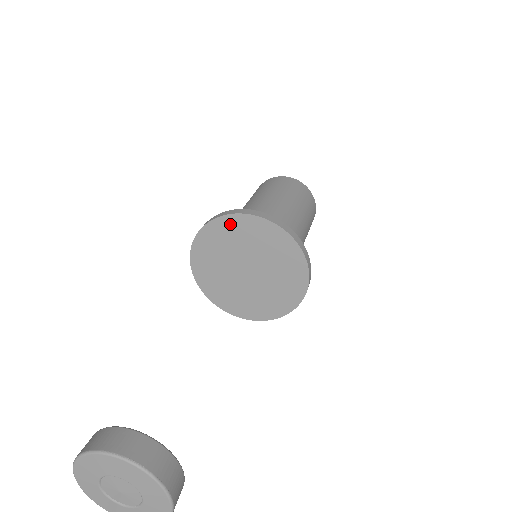
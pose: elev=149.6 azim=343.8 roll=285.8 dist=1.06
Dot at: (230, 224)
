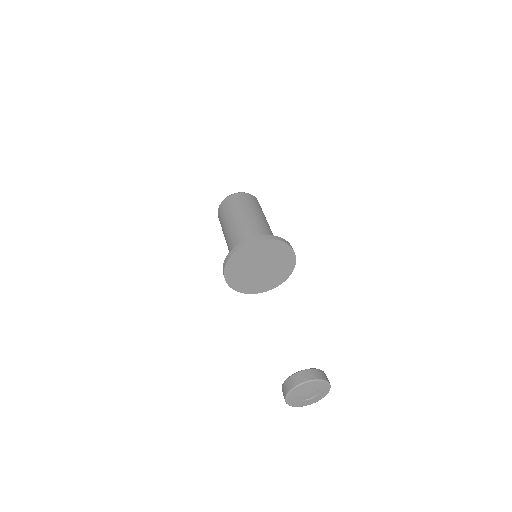
Dot at: (239, 255)
